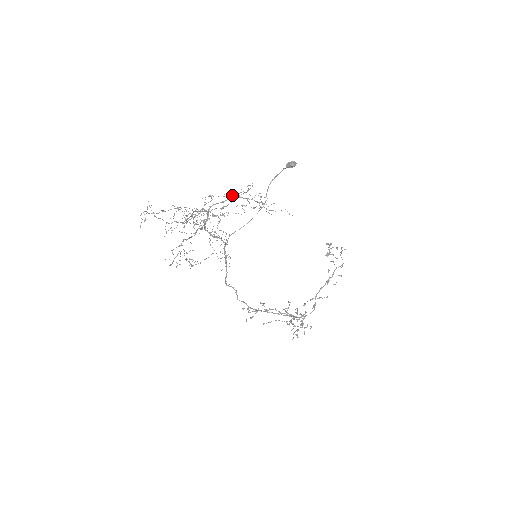
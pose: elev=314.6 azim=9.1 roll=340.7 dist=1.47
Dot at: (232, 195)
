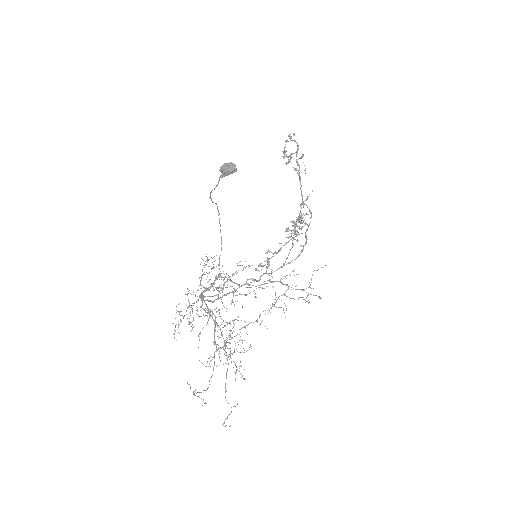
Dot at: occluded
